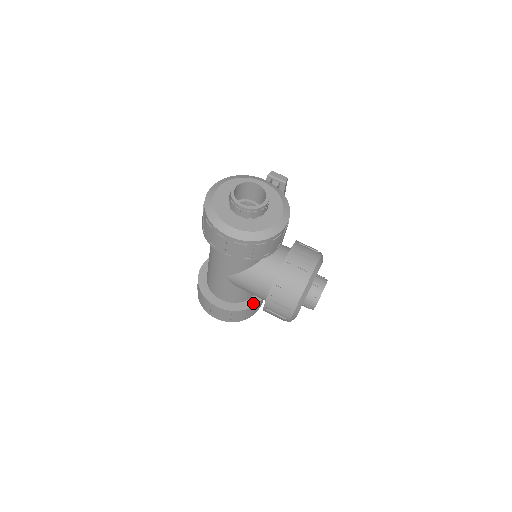
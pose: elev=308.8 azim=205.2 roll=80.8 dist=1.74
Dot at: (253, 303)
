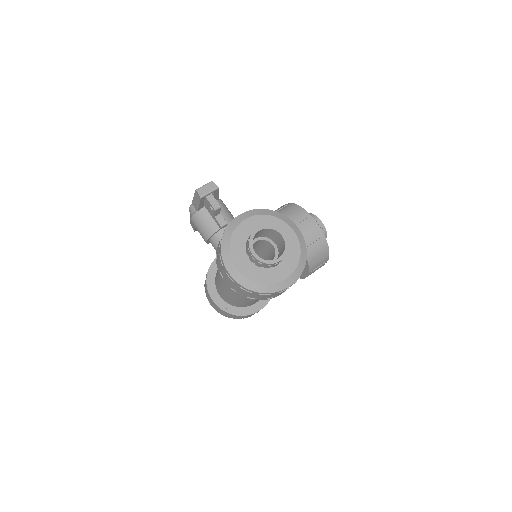
Dot at: occluded
